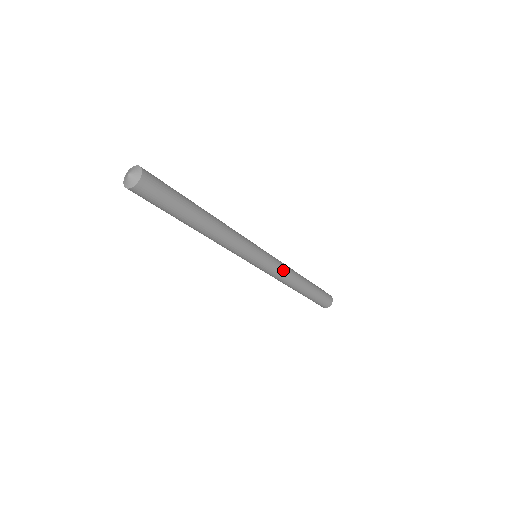
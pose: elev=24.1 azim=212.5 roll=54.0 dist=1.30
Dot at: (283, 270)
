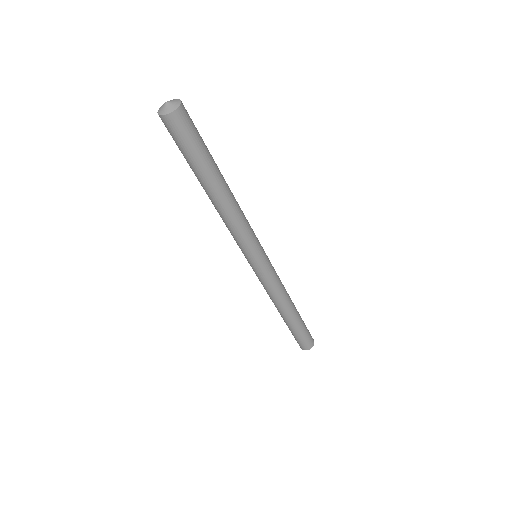
Dot at: (278, 283)
